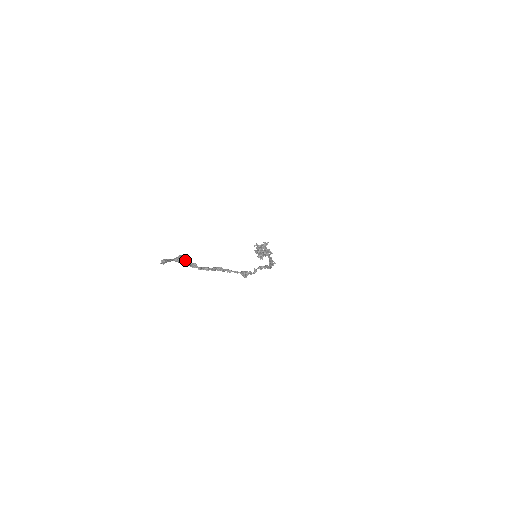
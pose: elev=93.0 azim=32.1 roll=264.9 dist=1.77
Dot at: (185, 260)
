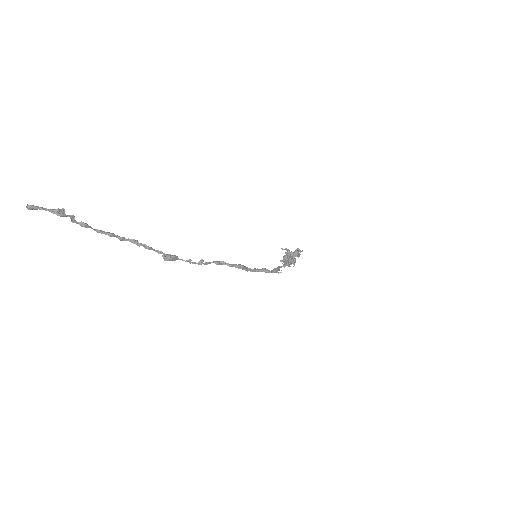
Dot at: (62, 214)
